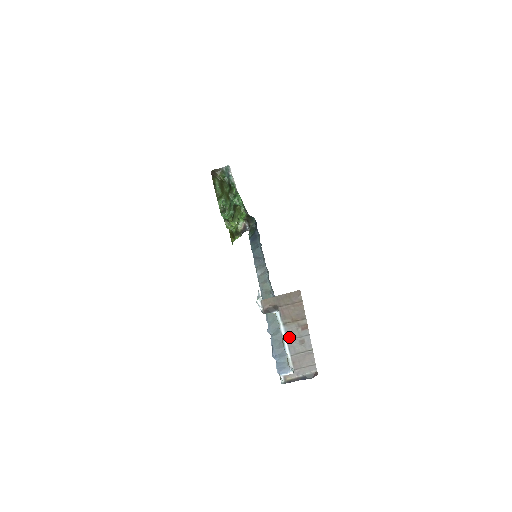
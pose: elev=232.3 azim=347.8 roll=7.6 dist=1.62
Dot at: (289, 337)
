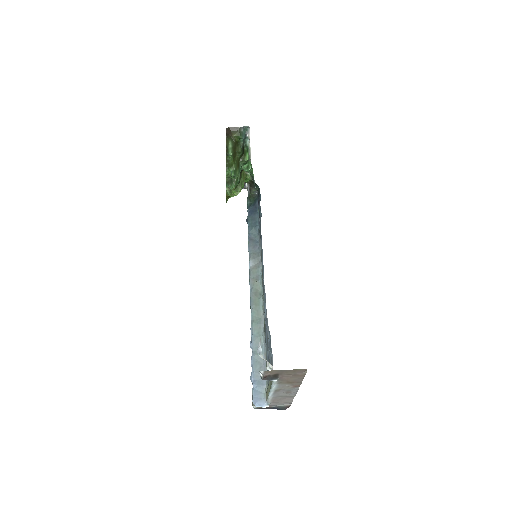
Dot at: (278, 389)
